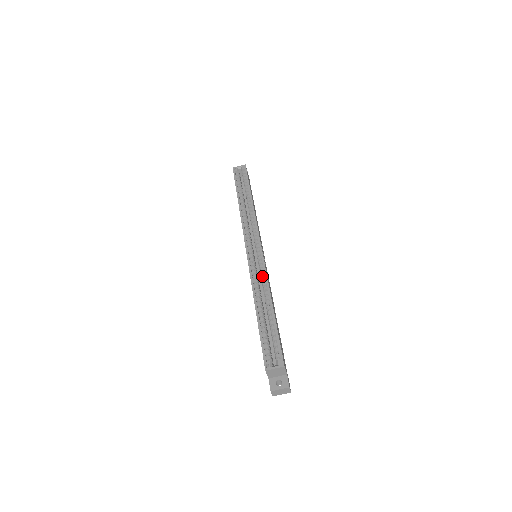
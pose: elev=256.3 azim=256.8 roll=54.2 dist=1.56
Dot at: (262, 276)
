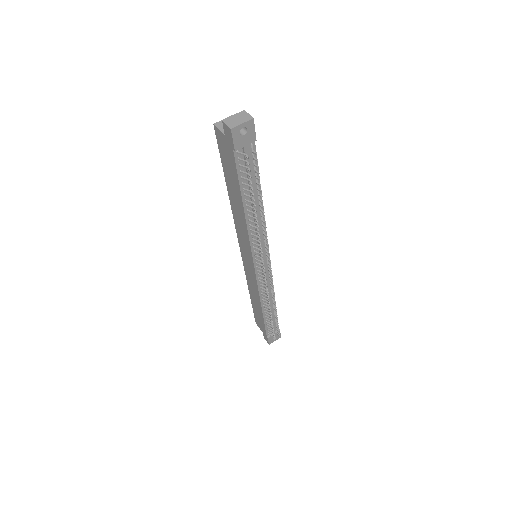
Dot at: occluded
